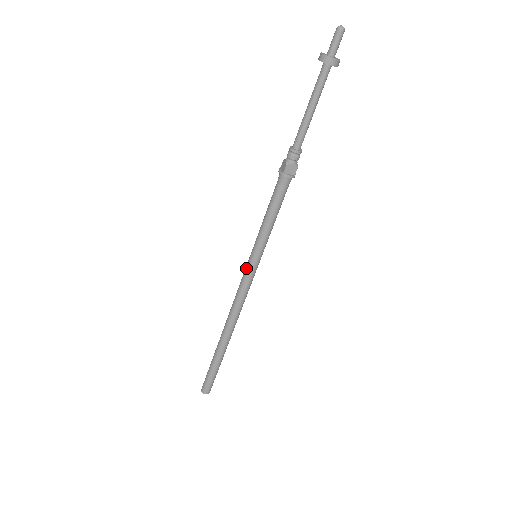
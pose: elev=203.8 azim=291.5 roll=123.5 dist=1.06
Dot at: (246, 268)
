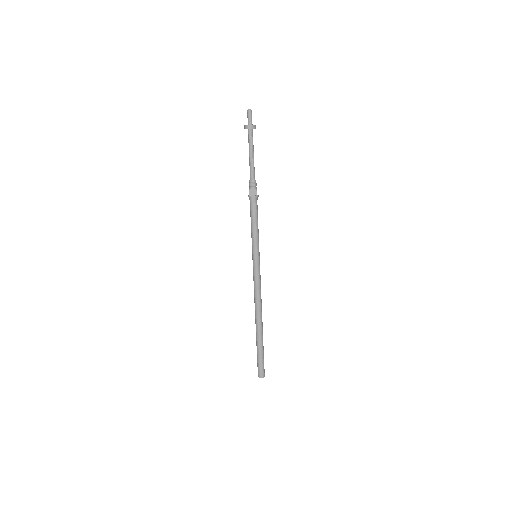
Dot at: occluded
